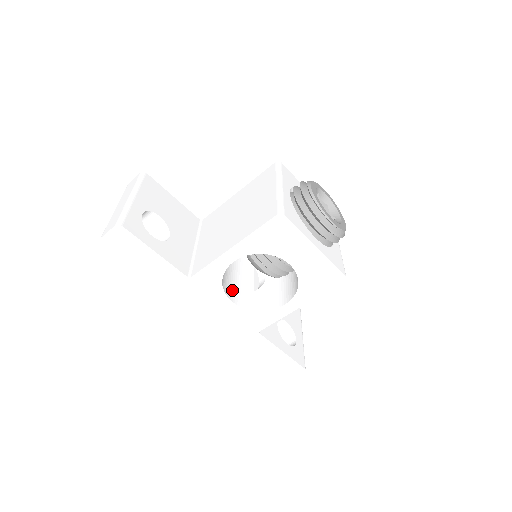
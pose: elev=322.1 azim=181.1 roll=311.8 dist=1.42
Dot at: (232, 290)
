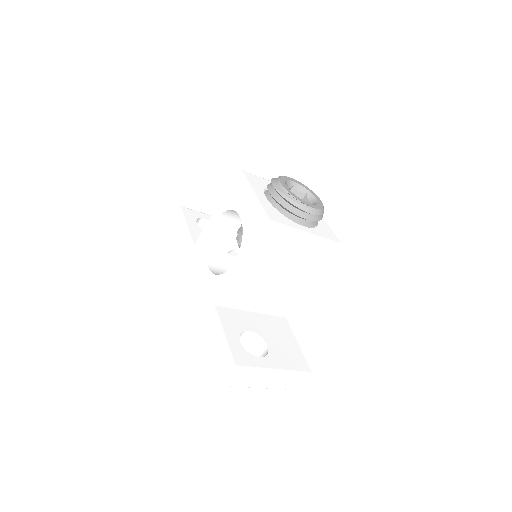
Dot at: (219, 267)
